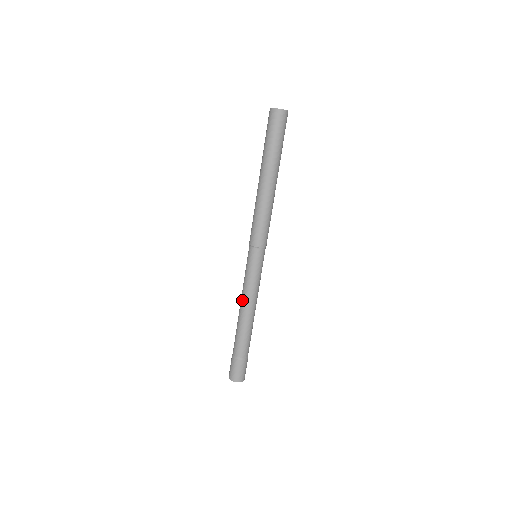
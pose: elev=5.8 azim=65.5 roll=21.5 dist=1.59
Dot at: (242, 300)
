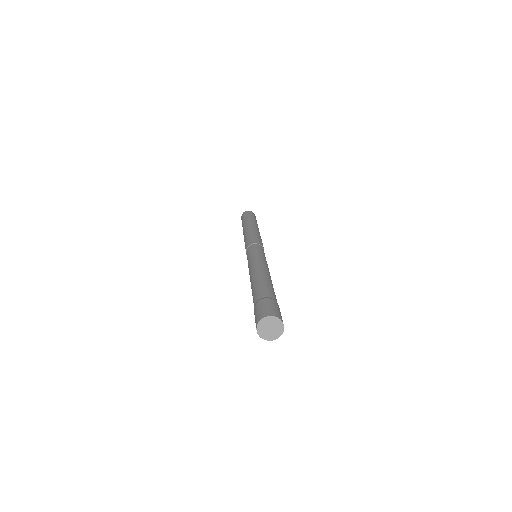
Dot at: (250, 271)
